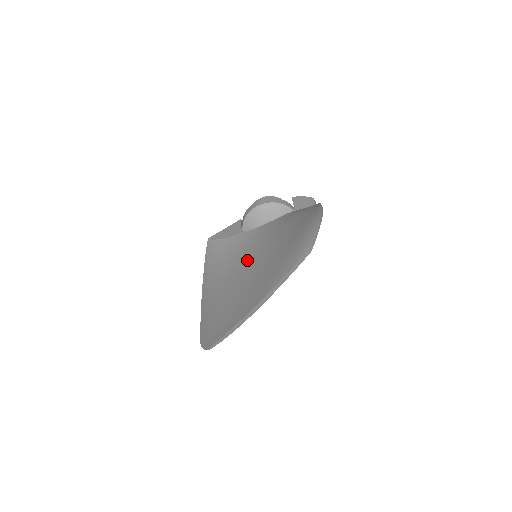
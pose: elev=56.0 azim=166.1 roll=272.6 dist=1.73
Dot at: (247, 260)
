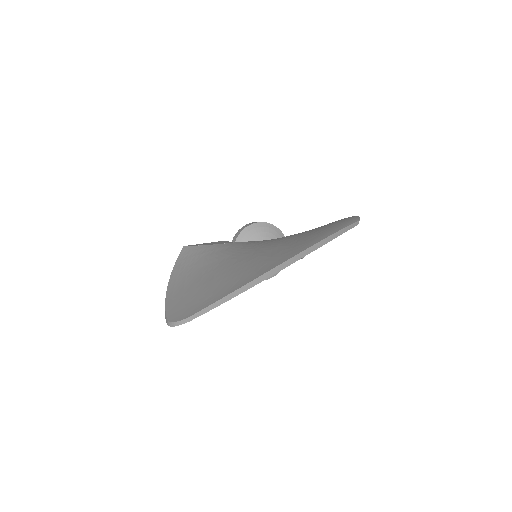
Dot at: (255, 249)
